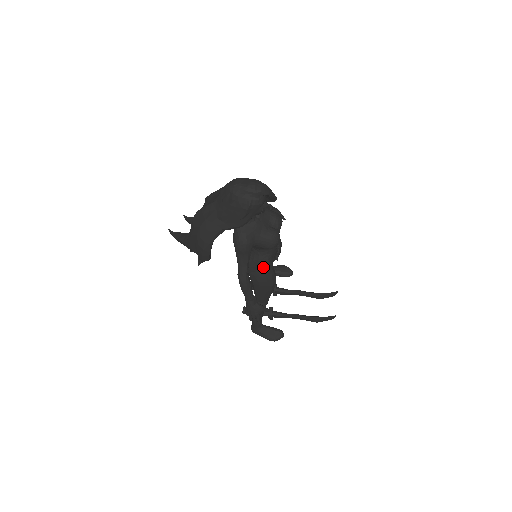
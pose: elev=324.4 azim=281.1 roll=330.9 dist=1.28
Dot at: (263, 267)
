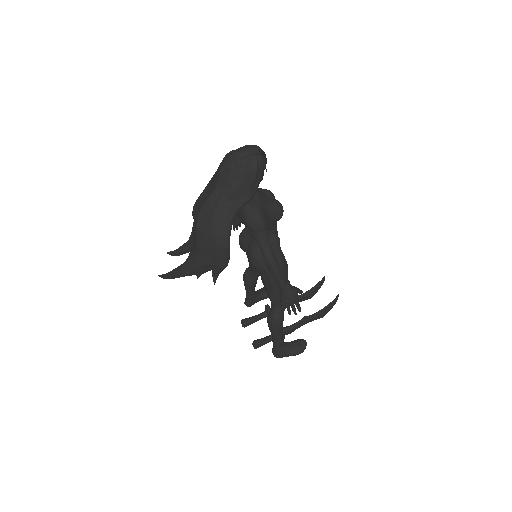
Dot at: (275, 251)
